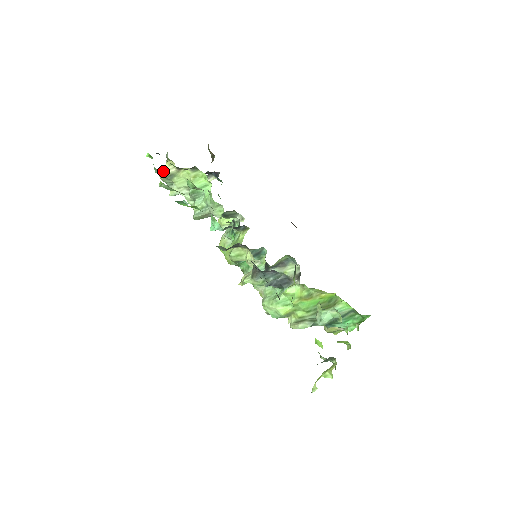
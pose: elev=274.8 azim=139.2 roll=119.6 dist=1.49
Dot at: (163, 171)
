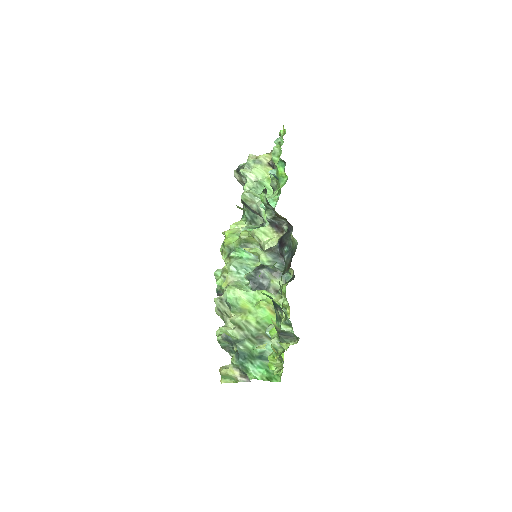
Dot at: occluded
